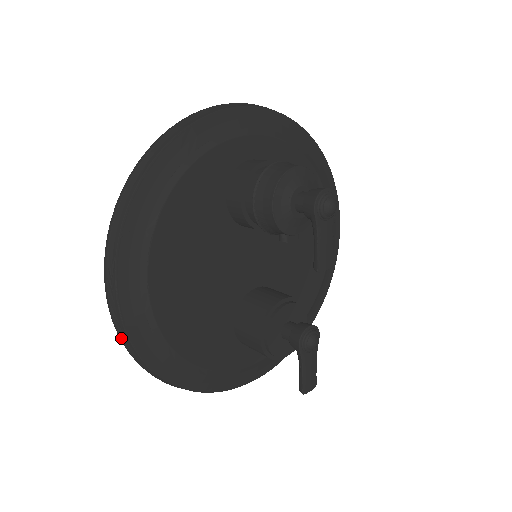
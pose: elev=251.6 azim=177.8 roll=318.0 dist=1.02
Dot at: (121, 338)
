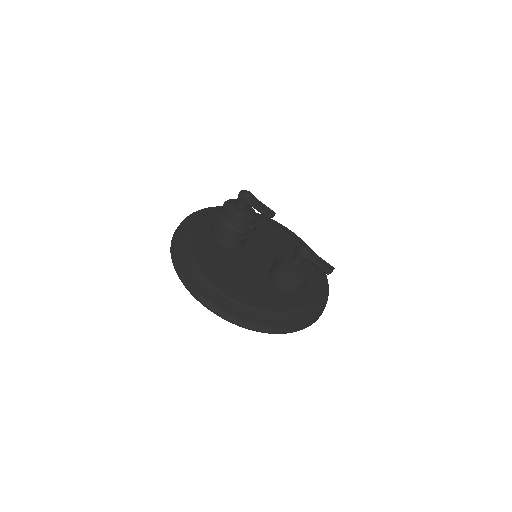
Dot at: (226, 318)
